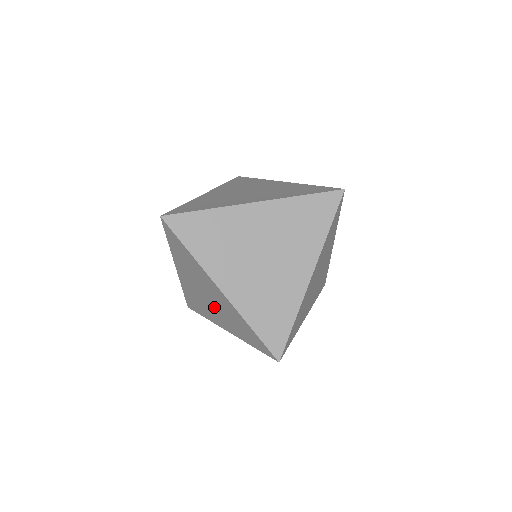
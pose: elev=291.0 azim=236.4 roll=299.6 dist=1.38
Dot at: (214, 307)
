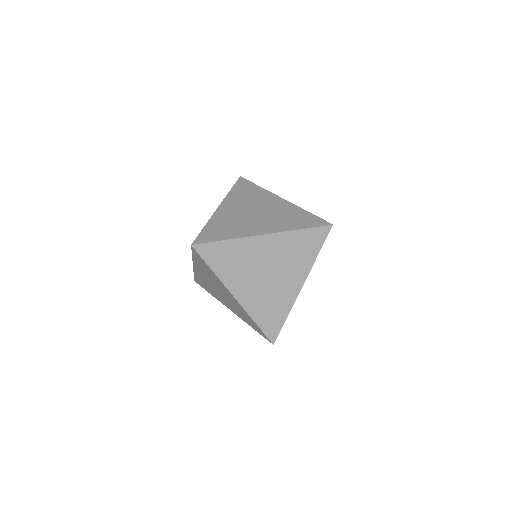
Dot at: (224, 298)
